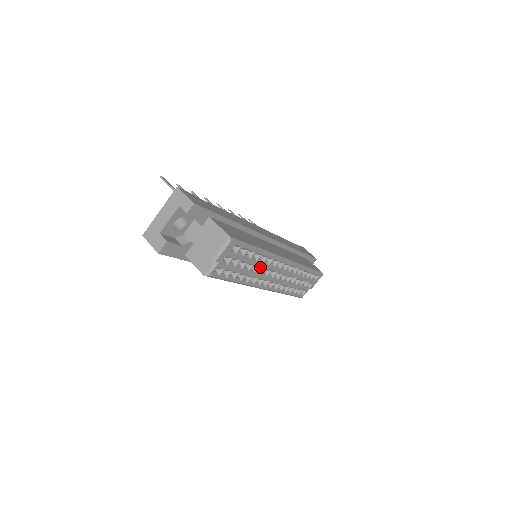
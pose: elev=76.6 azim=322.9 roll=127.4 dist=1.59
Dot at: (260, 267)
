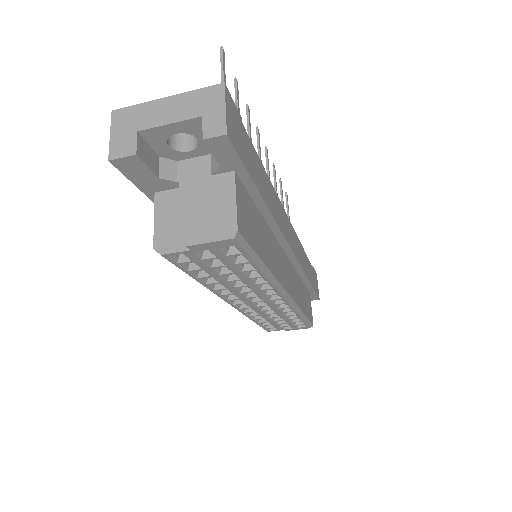
Dot at: (247, 285)
